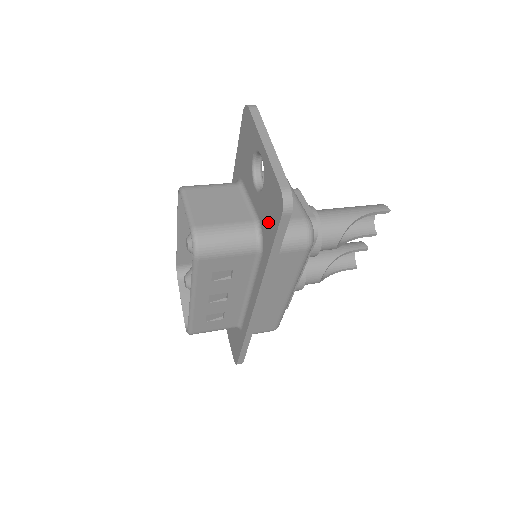
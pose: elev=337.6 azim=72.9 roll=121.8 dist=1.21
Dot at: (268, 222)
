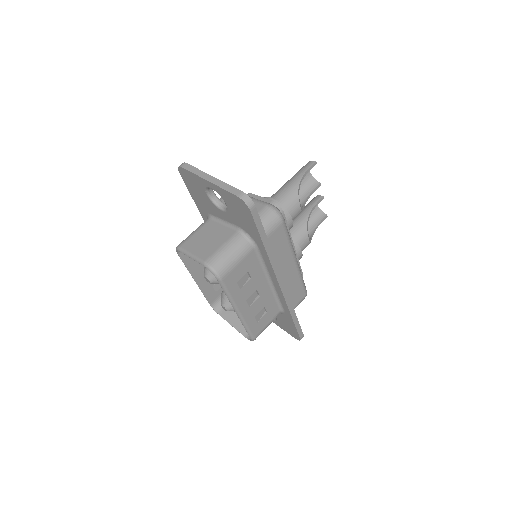
Dot at: (246, 223)
